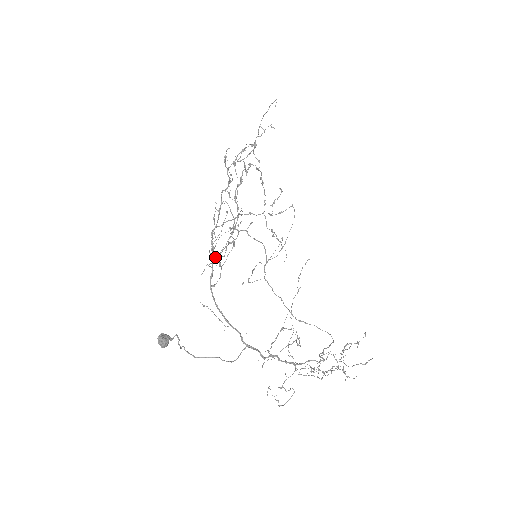
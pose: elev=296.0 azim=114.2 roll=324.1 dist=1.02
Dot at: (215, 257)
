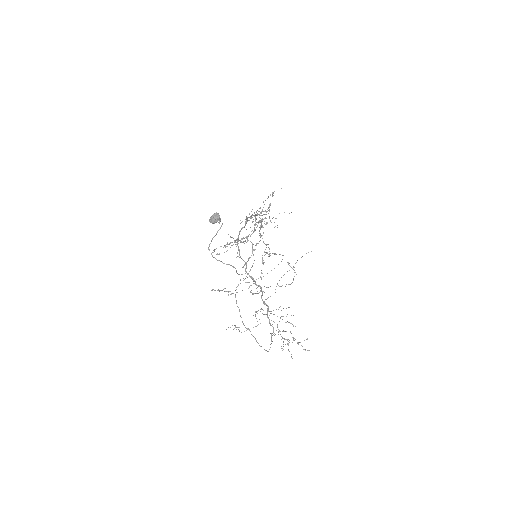
Dot at: occluded
